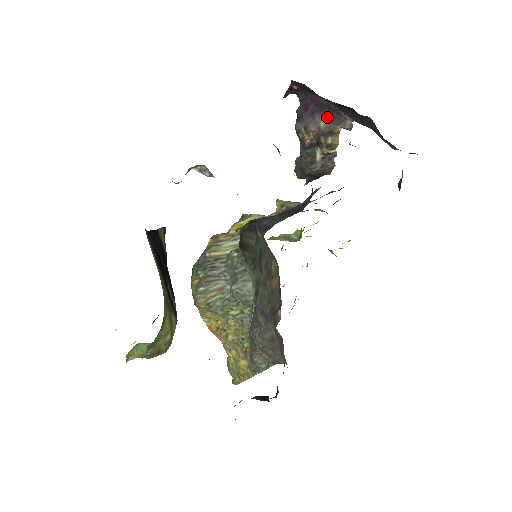
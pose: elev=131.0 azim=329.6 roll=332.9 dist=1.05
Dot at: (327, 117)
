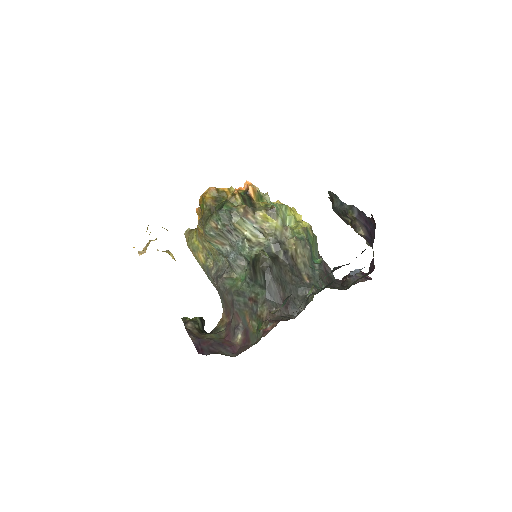
Dot at: (367, 237)
